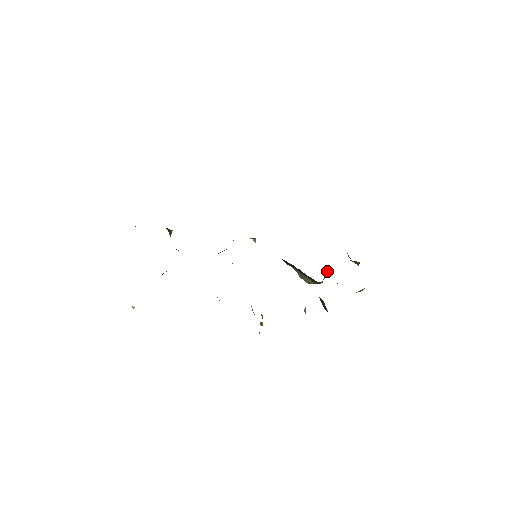
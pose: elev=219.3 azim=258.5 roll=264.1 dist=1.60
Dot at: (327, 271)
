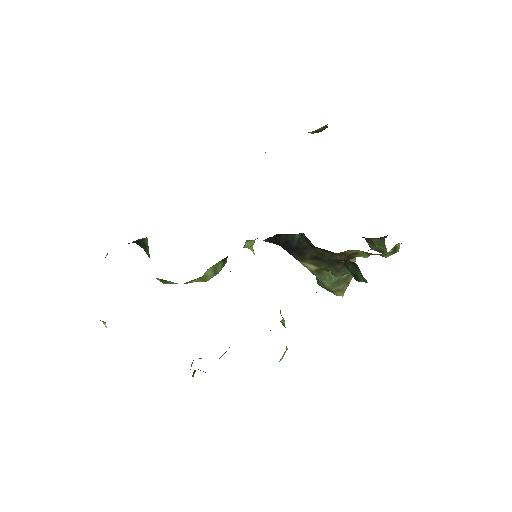
Dot at: occluded
